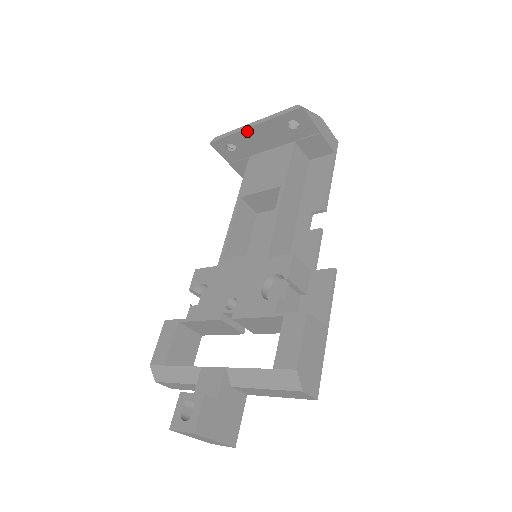
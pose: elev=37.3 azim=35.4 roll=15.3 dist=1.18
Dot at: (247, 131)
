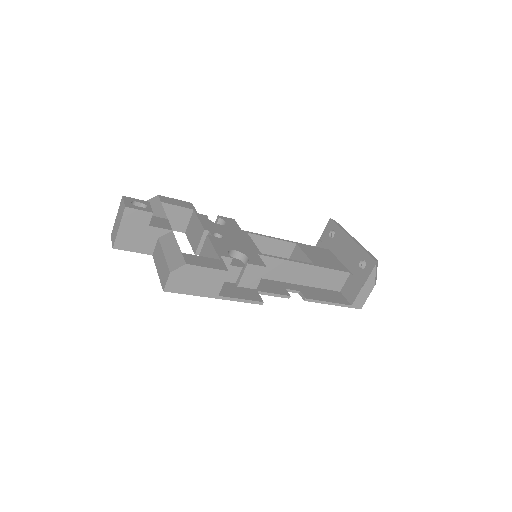
Dot at: (347, 237)
